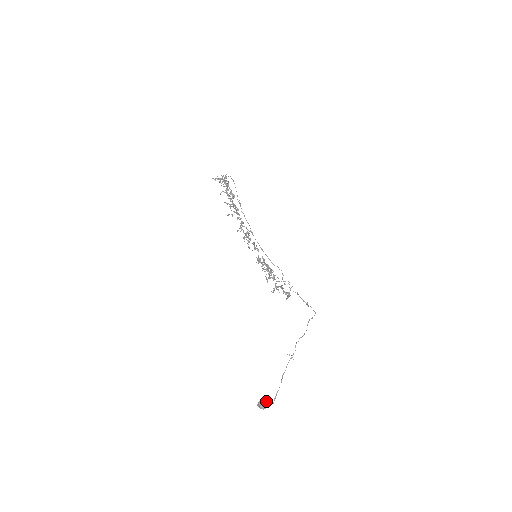
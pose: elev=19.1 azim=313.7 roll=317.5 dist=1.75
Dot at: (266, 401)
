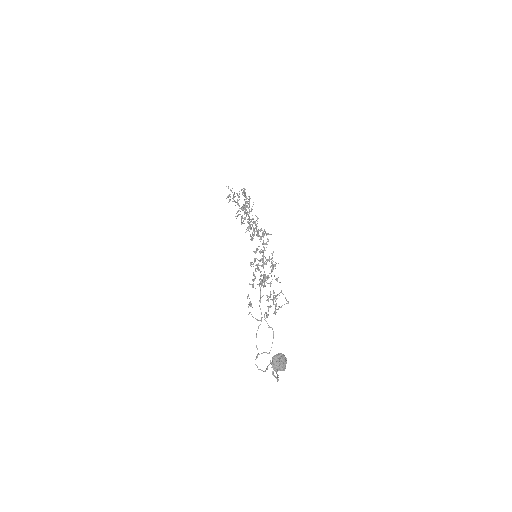
Dot at: (286, 359)
